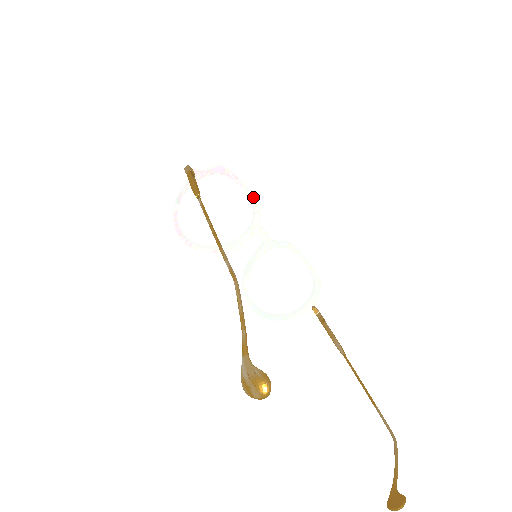
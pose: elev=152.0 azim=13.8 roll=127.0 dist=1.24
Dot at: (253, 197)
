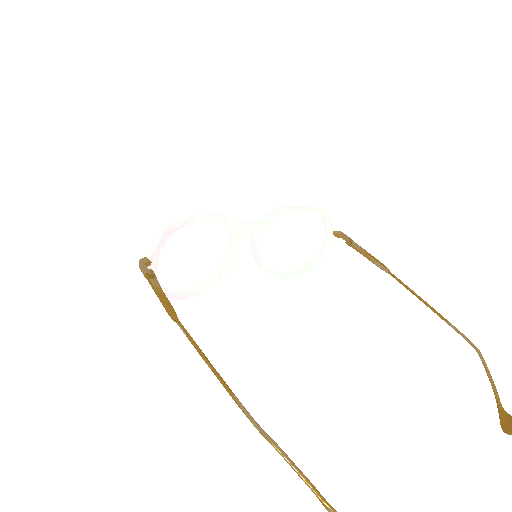
Dot at: (212, 218)
